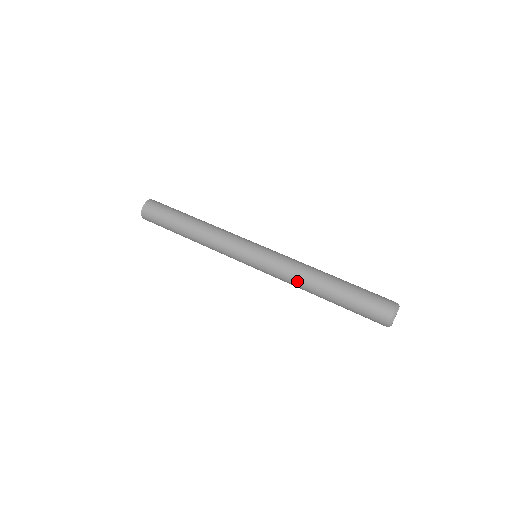
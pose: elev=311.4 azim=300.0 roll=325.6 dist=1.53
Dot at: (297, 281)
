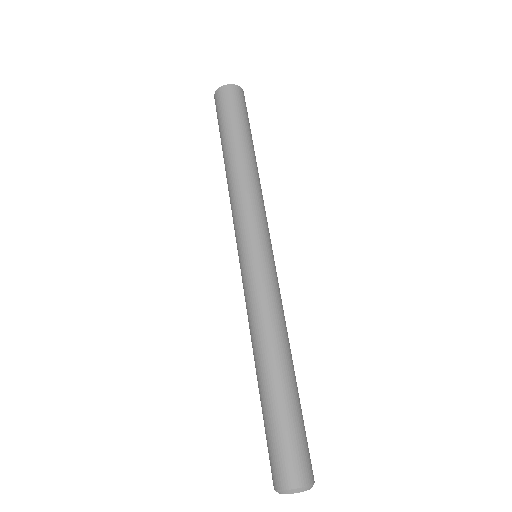
Dot at: occluded
